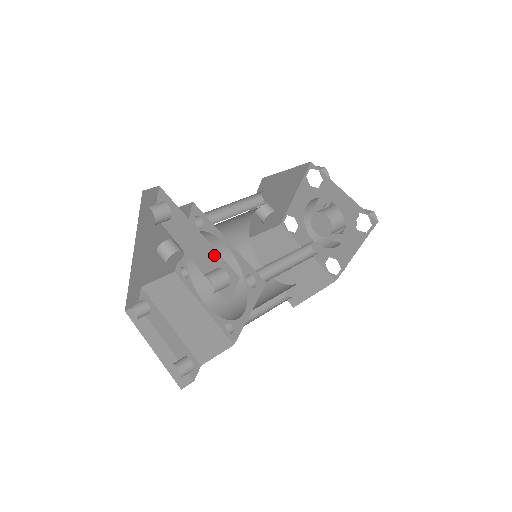
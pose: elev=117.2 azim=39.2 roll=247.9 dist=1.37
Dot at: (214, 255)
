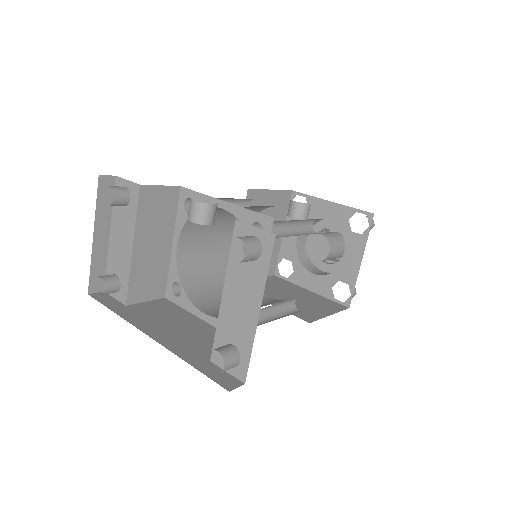
Dot at: (247, 342)
